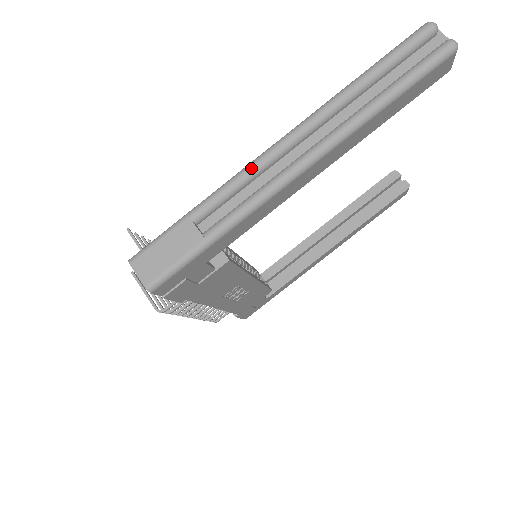
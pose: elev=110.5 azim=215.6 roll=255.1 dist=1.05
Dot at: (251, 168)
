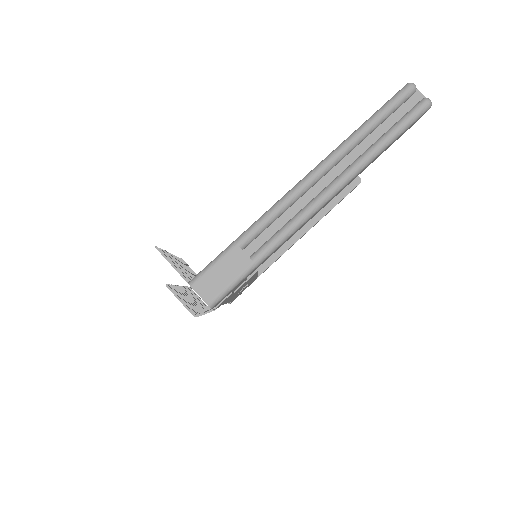
Dot at: (285, 202)
